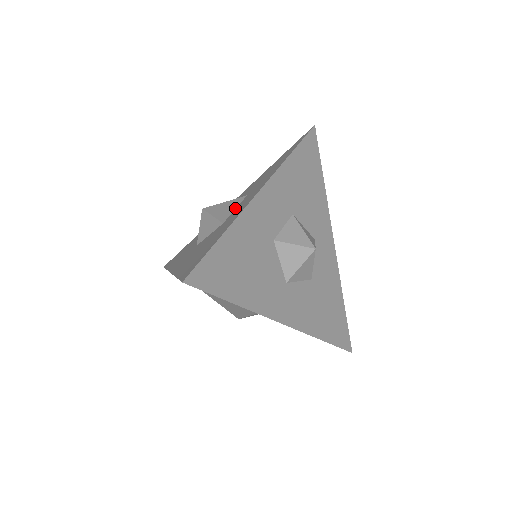
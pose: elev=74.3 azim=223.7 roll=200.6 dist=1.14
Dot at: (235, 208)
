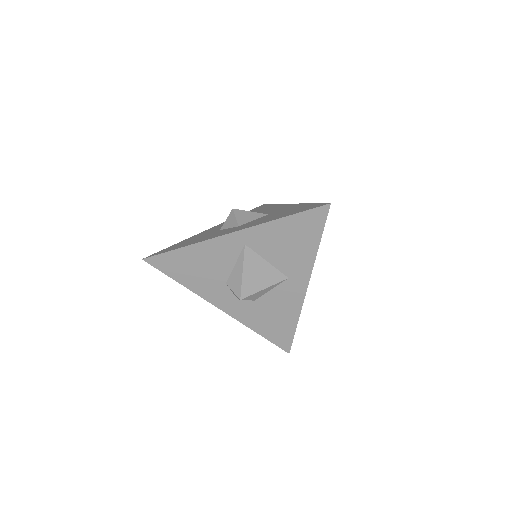
Dot at: occluded
